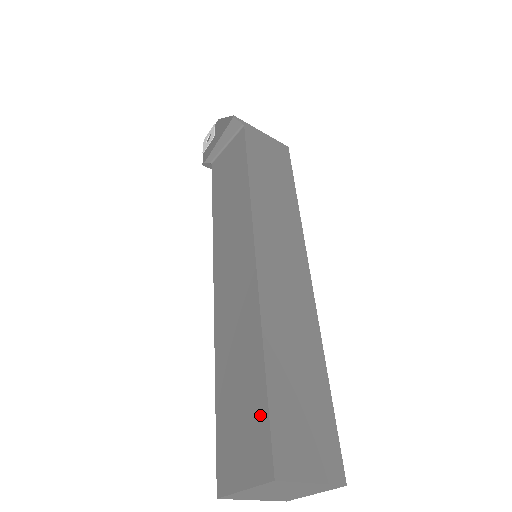
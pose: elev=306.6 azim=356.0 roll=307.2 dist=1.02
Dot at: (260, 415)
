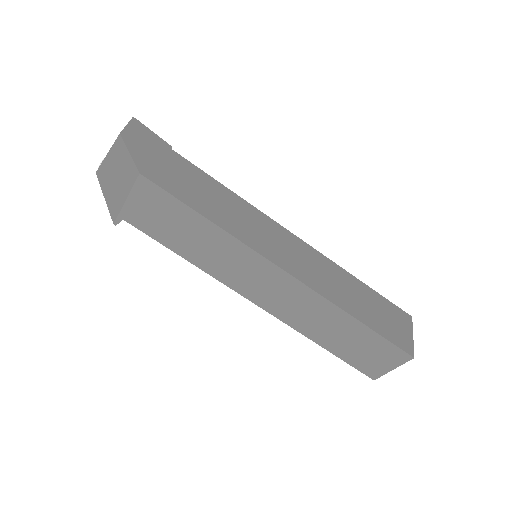
Dot at: occluded
